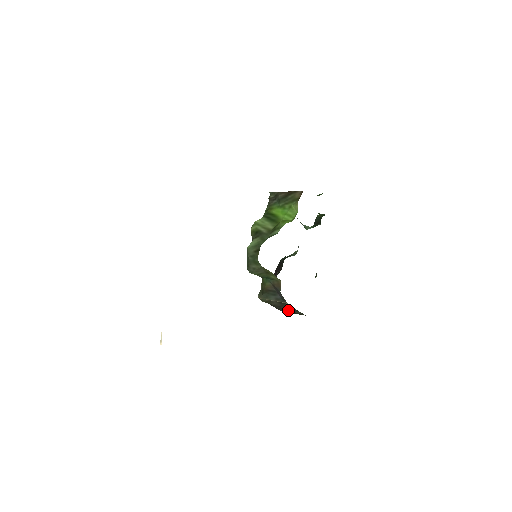
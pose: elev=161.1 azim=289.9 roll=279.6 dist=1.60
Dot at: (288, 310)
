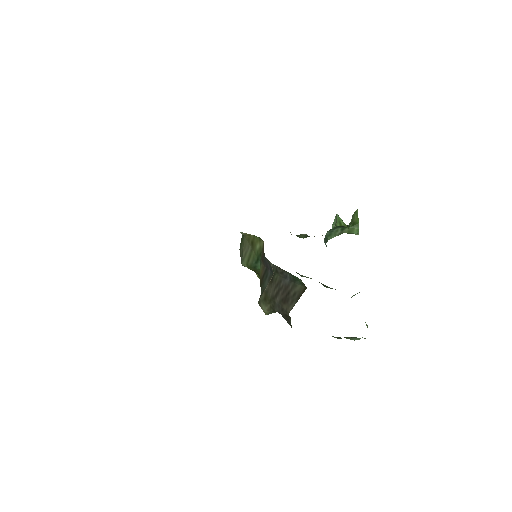
Dot at: (288, 296)
